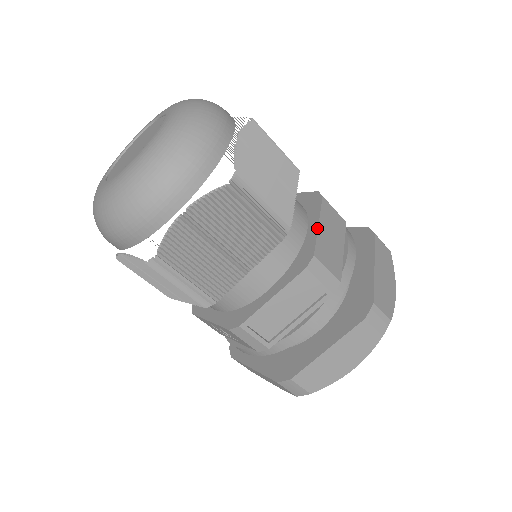
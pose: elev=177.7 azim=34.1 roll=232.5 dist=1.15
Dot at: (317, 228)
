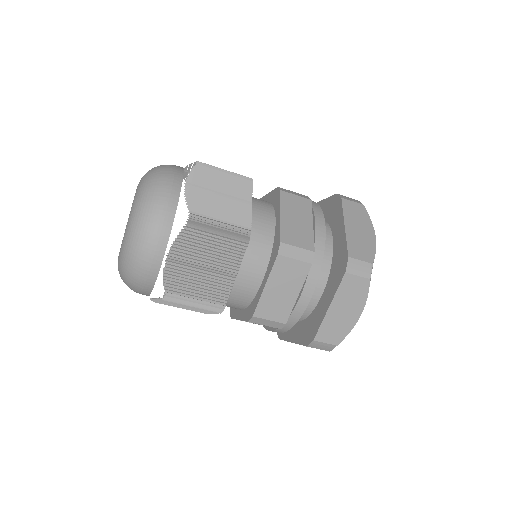
Dot at: (262, 290)
